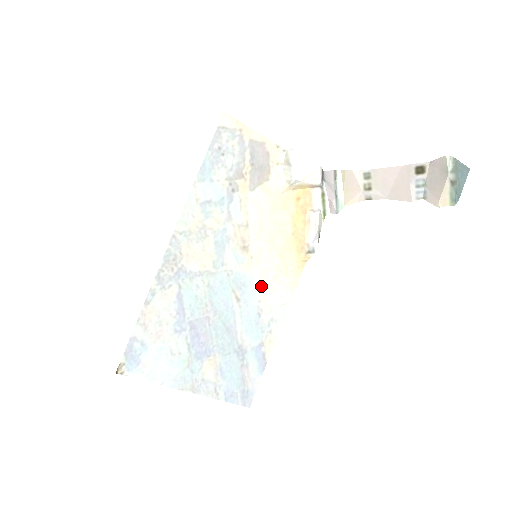
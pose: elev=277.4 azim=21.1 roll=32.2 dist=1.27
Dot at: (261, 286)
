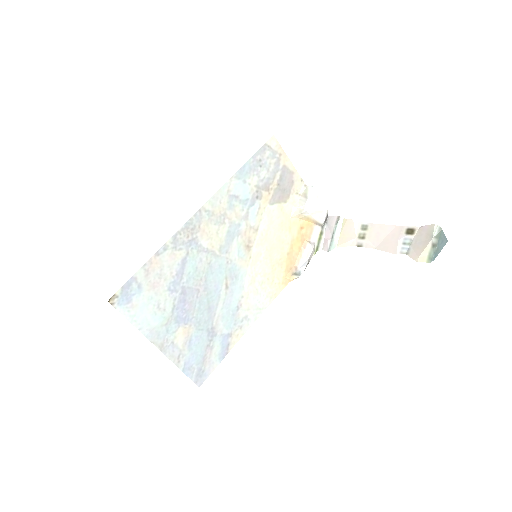
Dot at: (248, 285)
